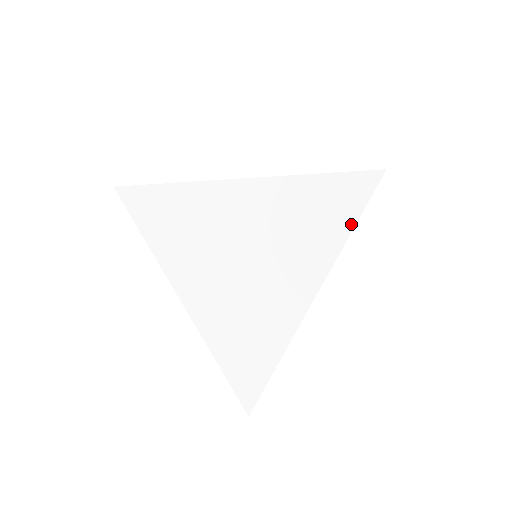
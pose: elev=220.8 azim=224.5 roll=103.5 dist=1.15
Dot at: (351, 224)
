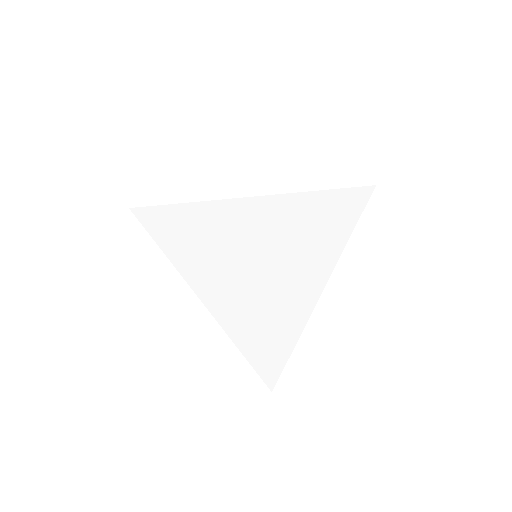
Dot at: (350, 230)
